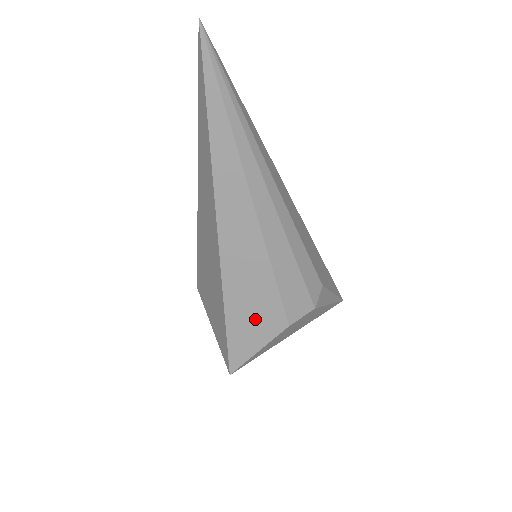
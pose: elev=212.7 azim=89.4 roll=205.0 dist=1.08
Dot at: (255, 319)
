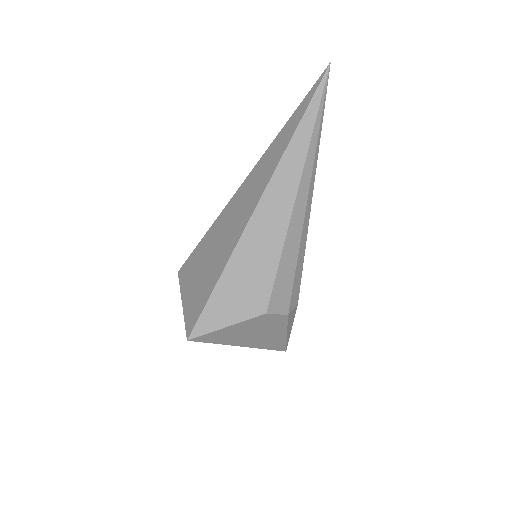
Dot at: (242, 293)
